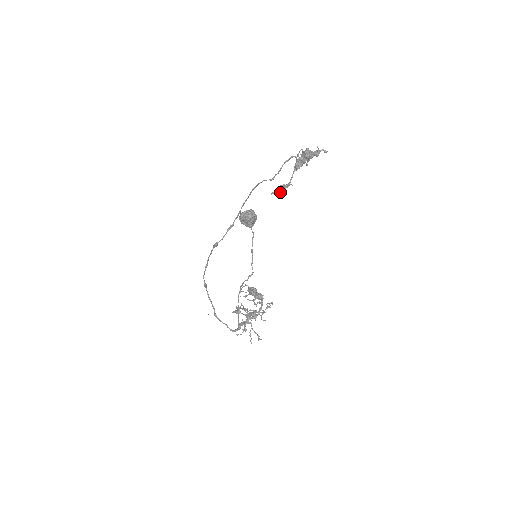
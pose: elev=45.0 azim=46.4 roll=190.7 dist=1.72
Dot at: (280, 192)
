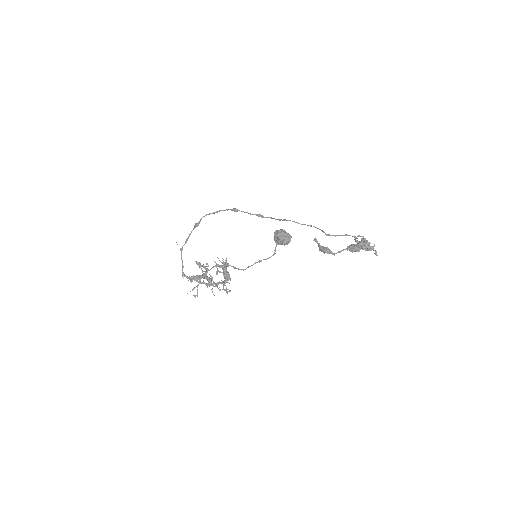
Dot at: (322, 251)
